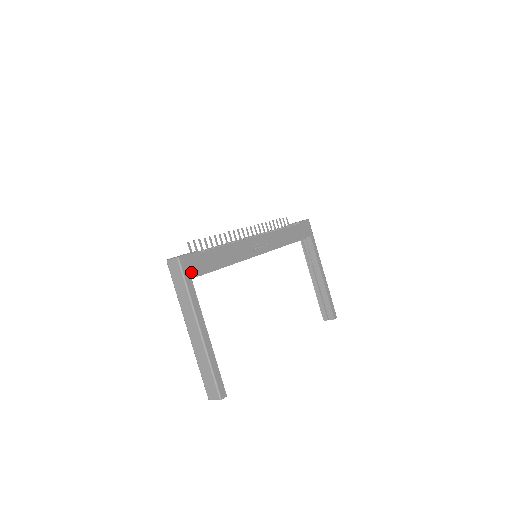
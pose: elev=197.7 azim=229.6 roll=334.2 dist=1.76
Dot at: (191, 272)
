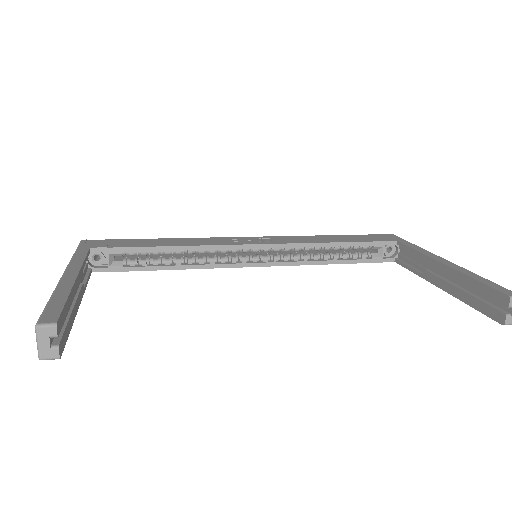
Dot at: (94, 246)
